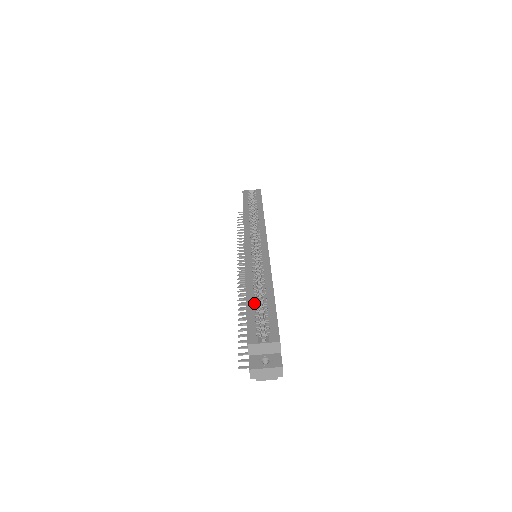
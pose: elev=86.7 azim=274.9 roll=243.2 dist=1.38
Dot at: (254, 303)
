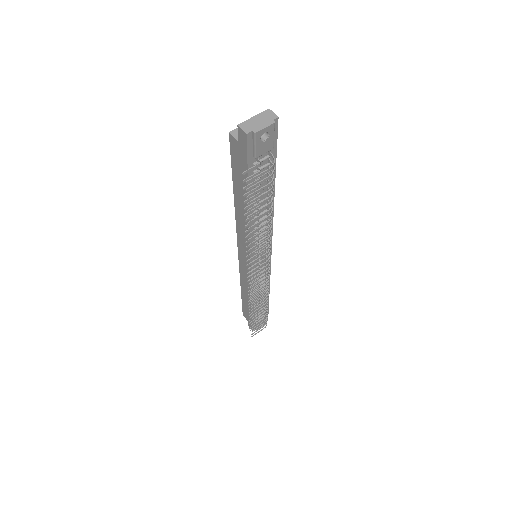
Dot at: occluded
